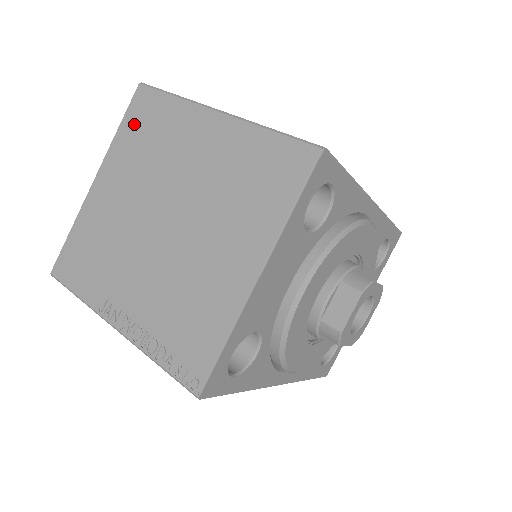
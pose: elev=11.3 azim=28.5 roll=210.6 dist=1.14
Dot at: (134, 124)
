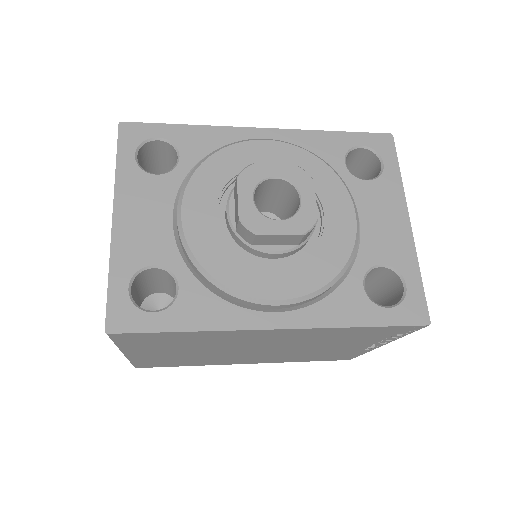
Dot at: occluded
